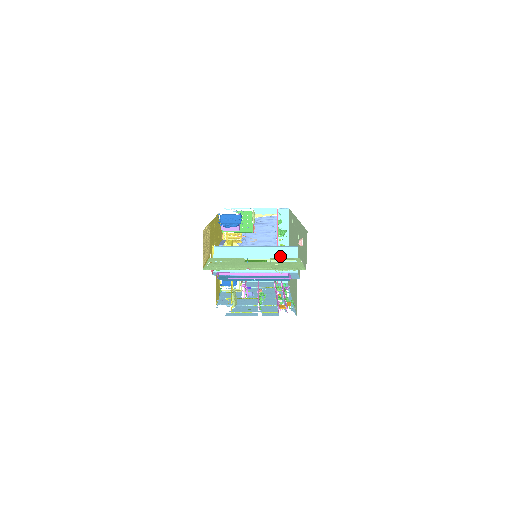
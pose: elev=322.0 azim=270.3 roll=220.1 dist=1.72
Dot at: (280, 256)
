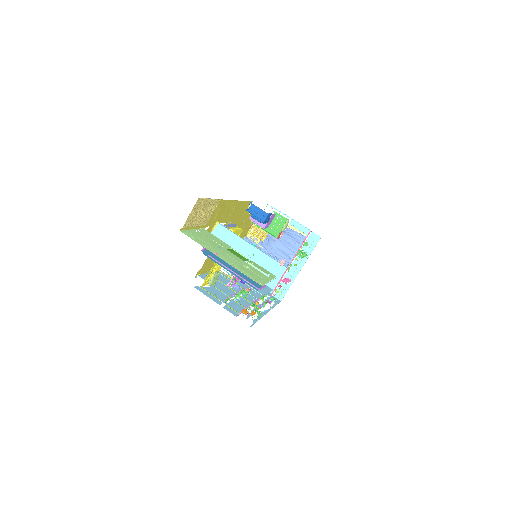
Dot at: (267, 266)
